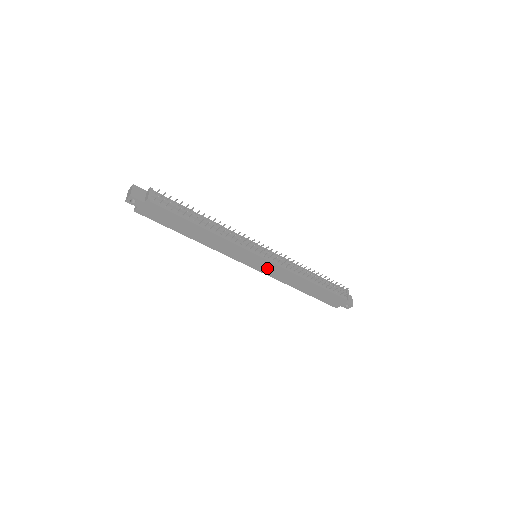
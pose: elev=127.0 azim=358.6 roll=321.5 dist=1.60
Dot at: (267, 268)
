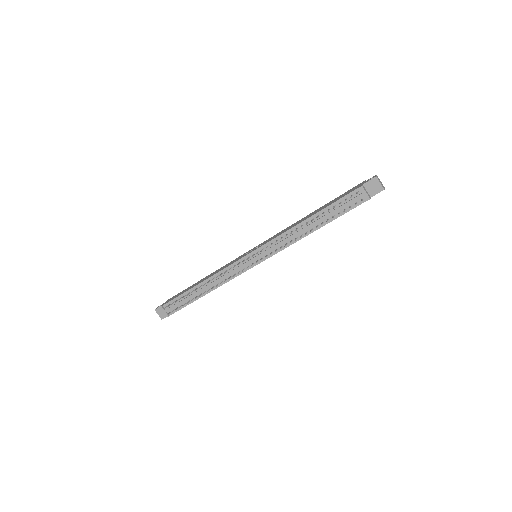
Dot at: occluded
